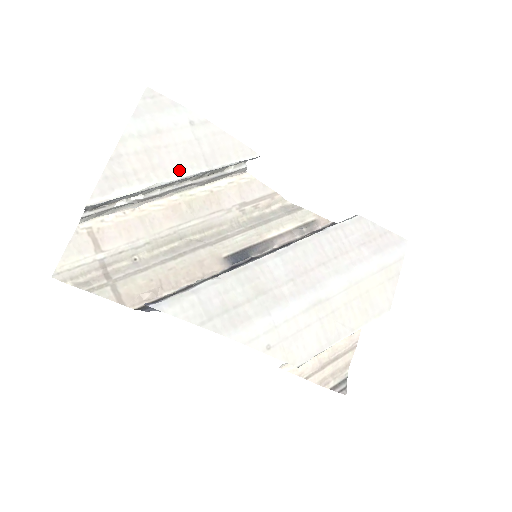
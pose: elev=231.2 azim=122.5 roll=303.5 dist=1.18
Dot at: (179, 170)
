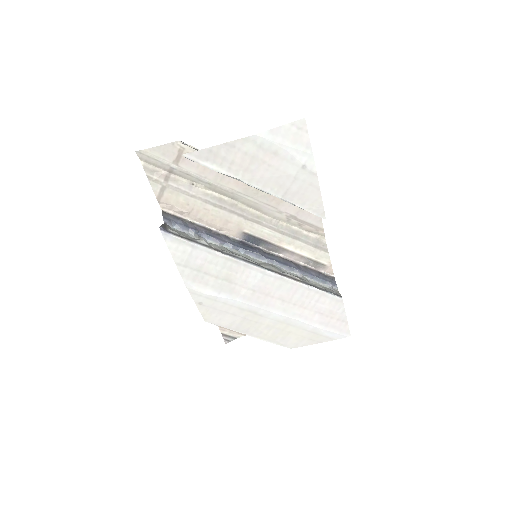
Dot at: (262, 184)
